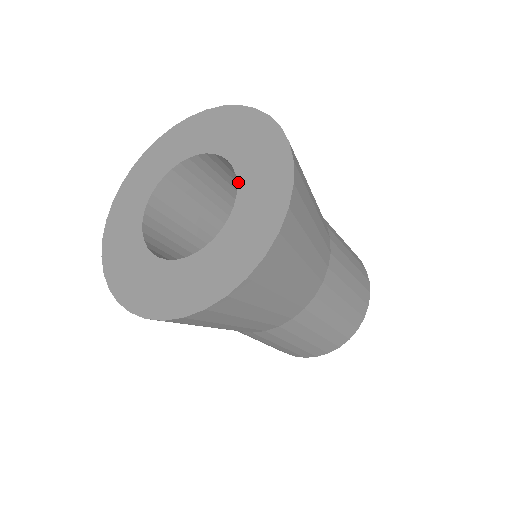
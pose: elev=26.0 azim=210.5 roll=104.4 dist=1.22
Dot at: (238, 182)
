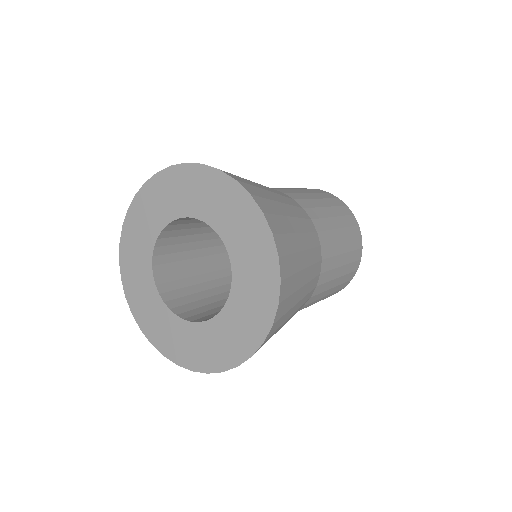
Dot at: (224, 241)
